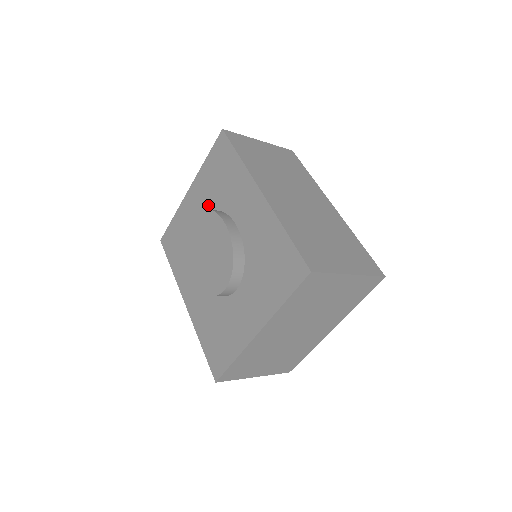
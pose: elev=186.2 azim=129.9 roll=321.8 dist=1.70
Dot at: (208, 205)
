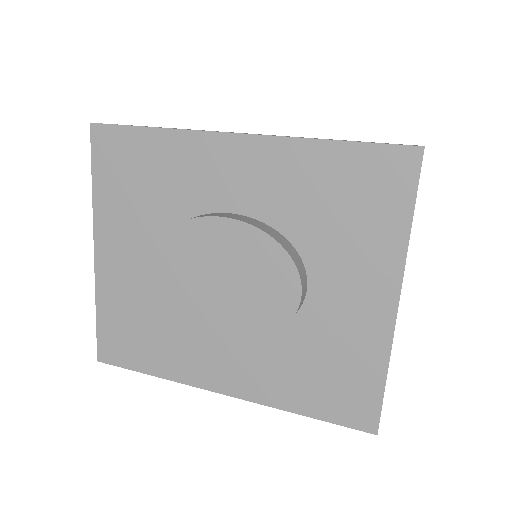
Dot at: (152, 236)
